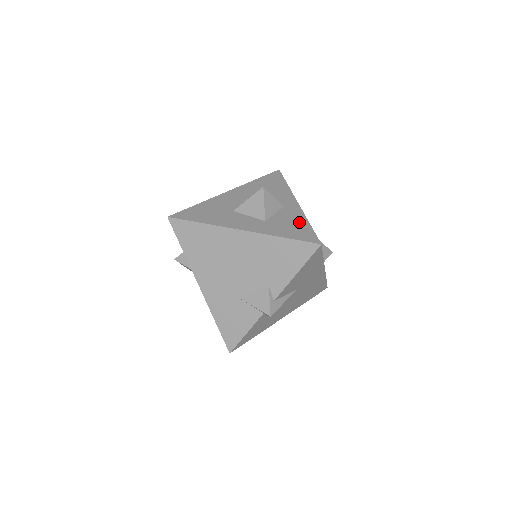
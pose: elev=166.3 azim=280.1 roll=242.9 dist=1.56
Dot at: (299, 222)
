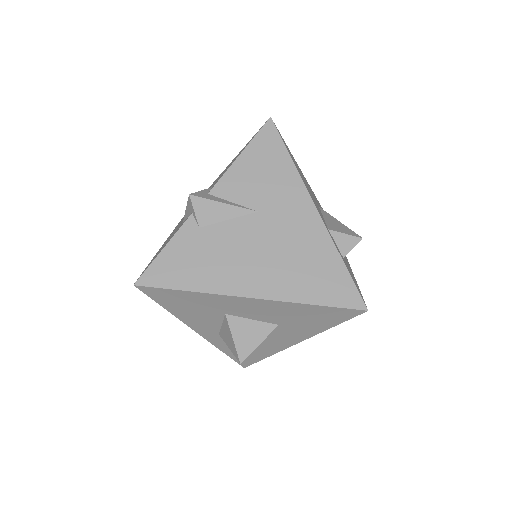
Dot at: occluded
